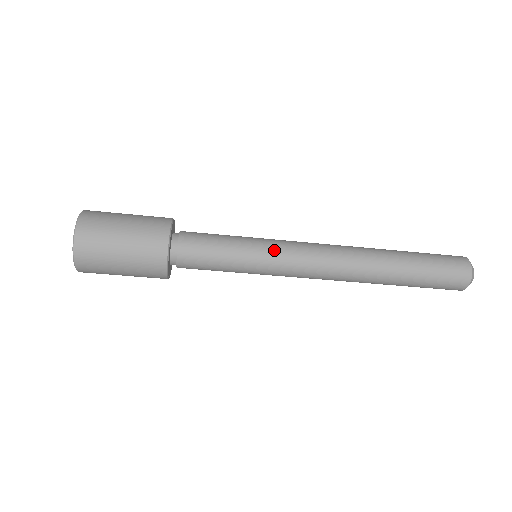
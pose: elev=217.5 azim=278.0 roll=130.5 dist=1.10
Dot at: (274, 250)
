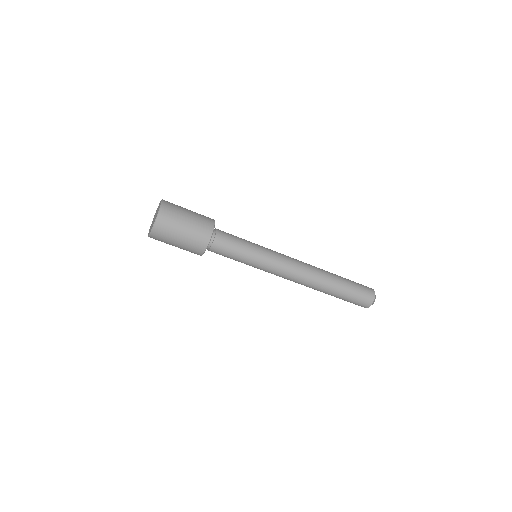
Dot at: (270, 252)
